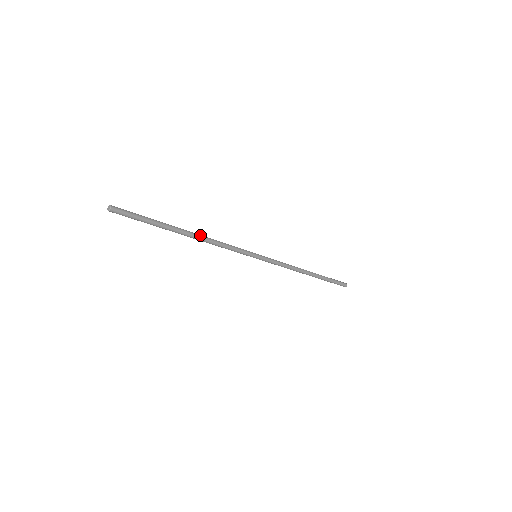
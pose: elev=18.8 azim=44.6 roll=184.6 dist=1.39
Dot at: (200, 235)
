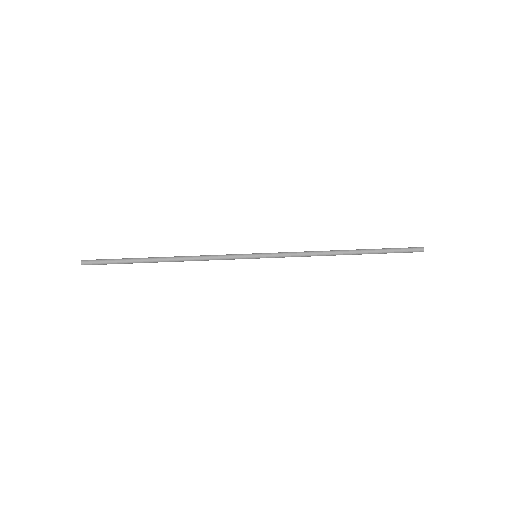
Dot at: (177, 257)
